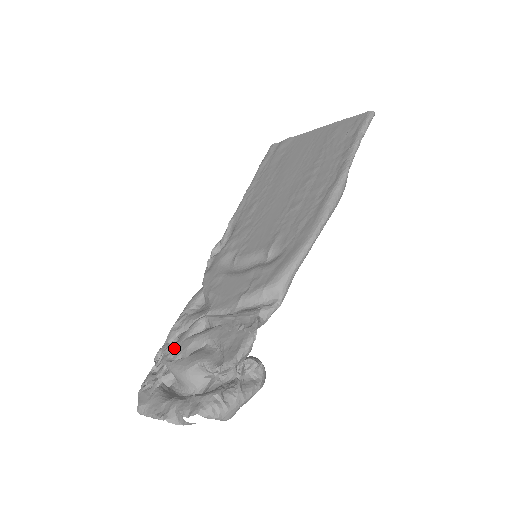
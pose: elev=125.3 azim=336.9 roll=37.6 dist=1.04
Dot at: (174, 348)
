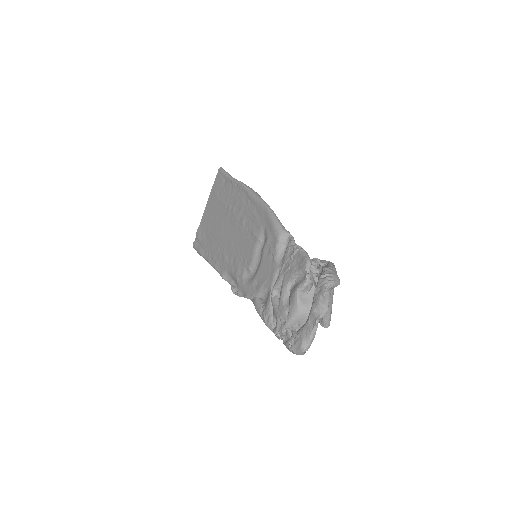
Dot at: (279, 319)
